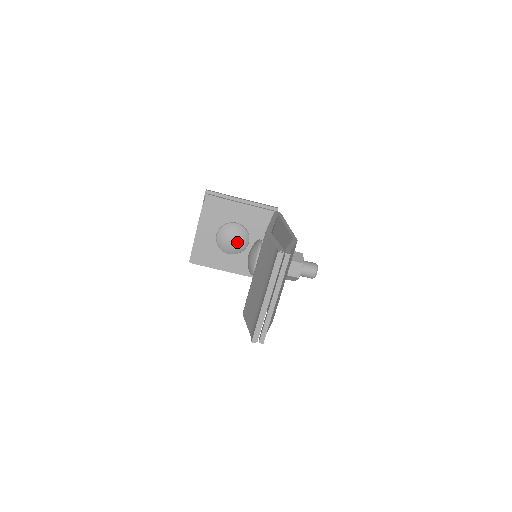
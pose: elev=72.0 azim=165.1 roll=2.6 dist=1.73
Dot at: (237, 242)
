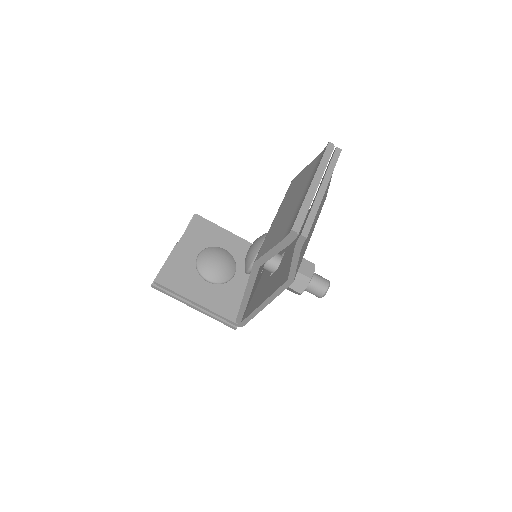
Dot at: (223, 265)
